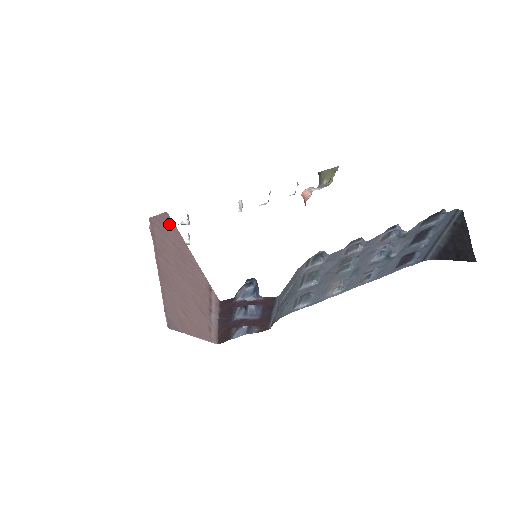
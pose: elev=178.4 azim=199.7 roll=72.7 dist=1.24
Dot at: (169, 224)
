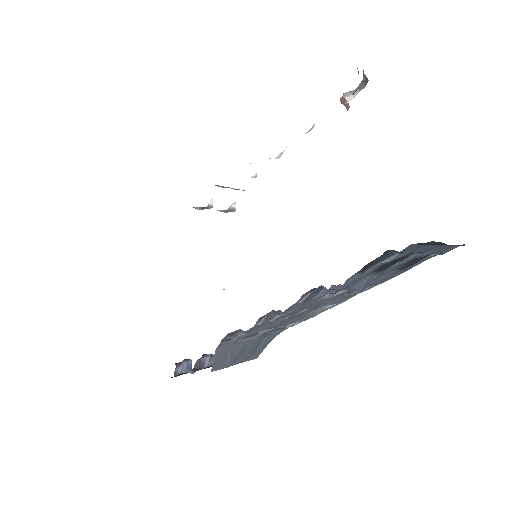
Dot at: occluded
